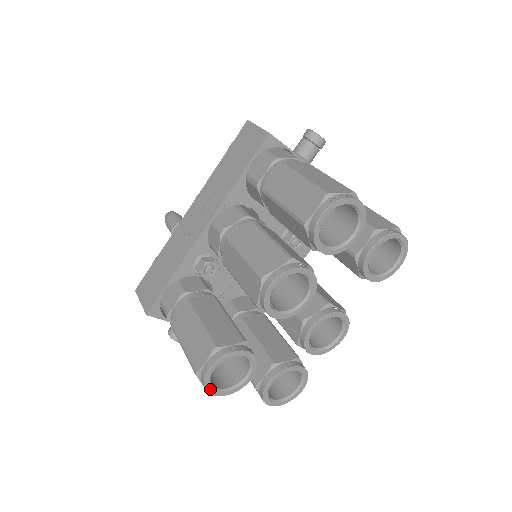
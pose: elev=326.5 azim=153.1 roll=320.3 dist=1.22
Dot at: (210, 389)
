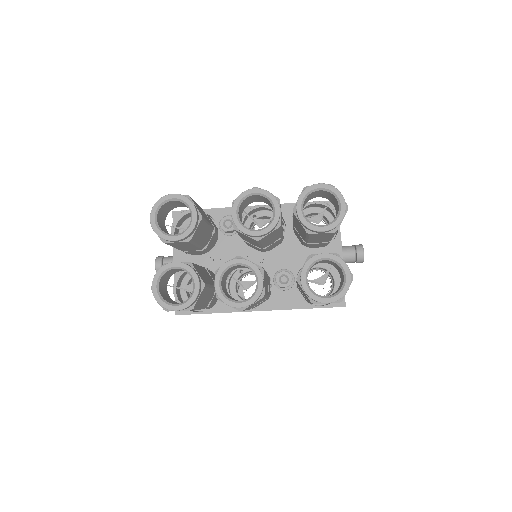
Dot at: (155, 209)
